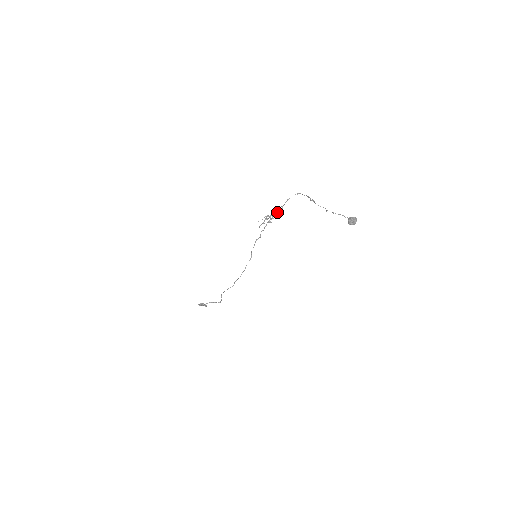
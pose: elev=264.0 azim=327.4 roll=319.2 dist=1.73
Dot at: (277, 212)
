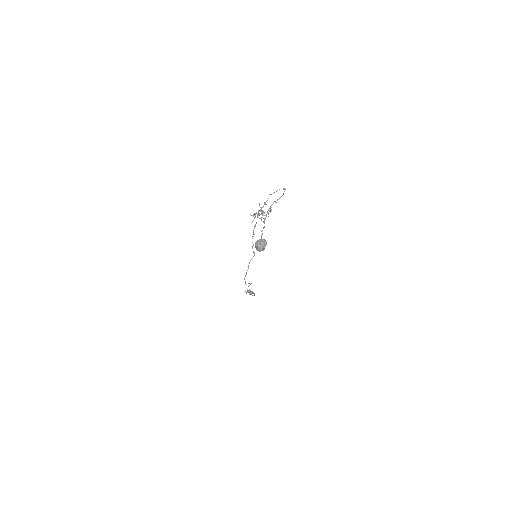
Dot at: occluded
